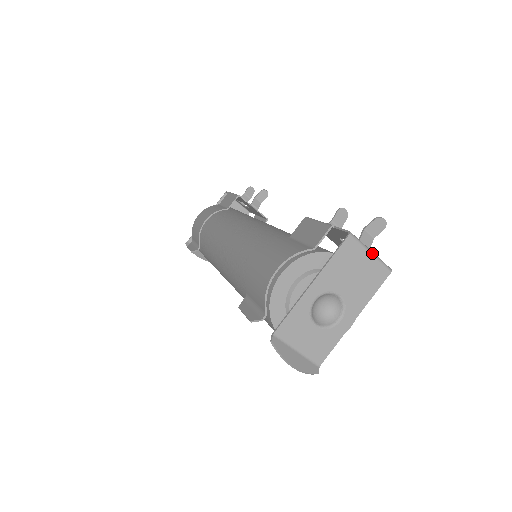
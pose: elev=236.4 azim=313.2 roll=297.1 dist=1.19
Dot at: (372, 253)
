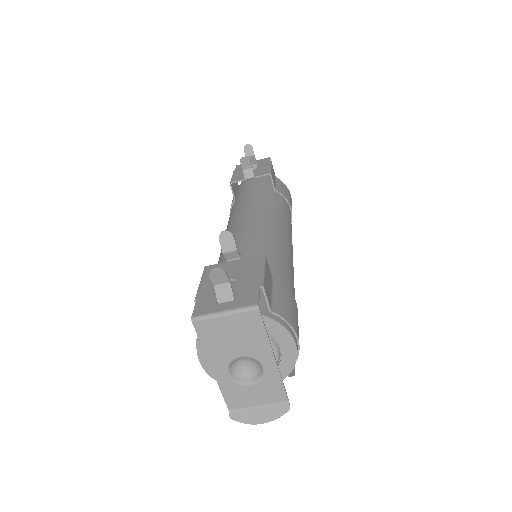
Dot at: (226, 313)
